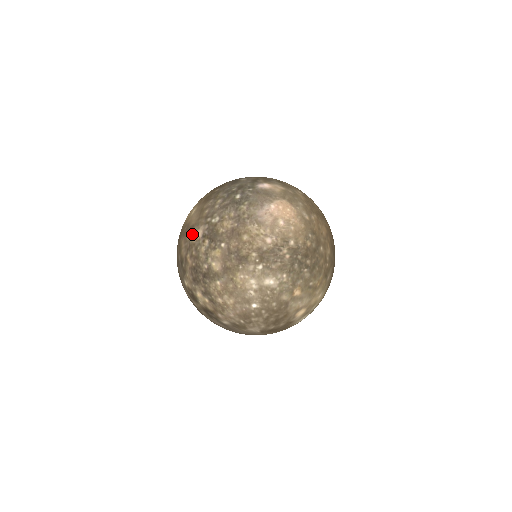
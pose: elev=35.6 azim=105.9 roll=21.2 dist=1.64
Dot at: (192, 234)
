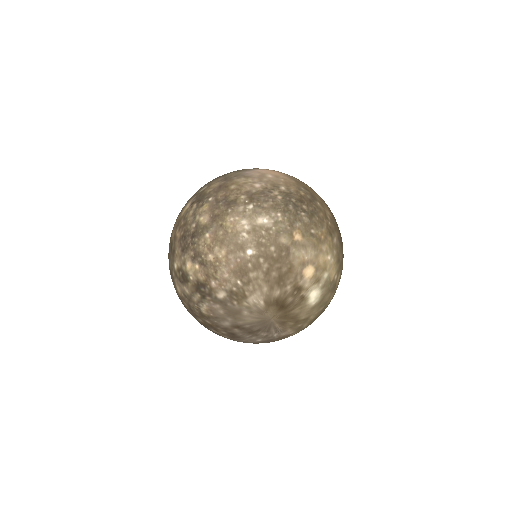
Dot at: (181, 212)
